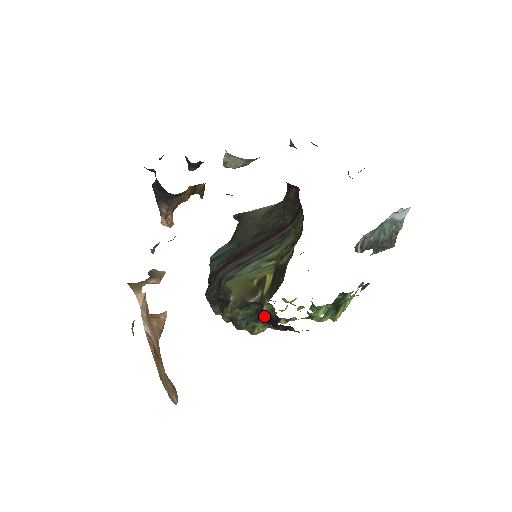
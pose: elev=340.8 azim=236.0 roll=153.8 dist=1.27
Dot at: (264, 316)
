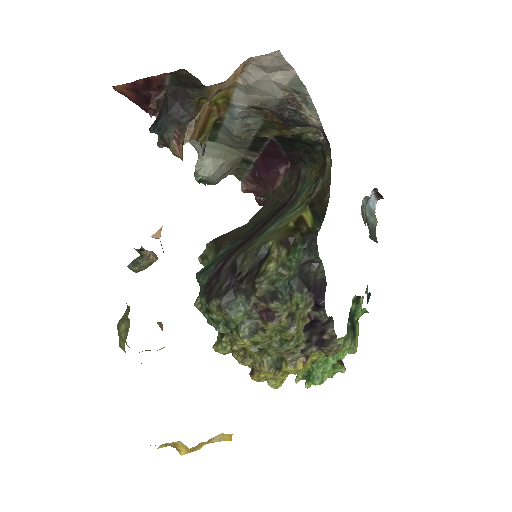
Dot at: (308, 280)
